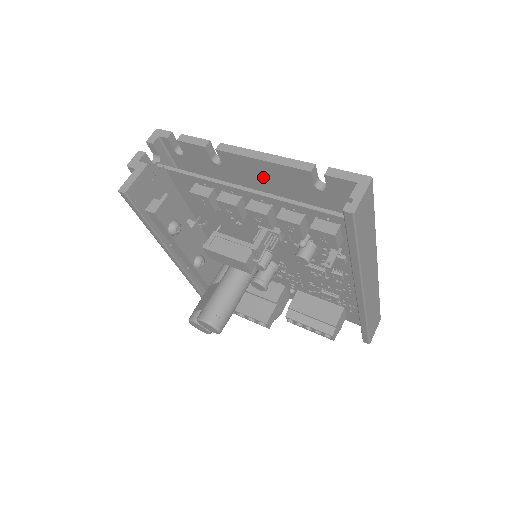
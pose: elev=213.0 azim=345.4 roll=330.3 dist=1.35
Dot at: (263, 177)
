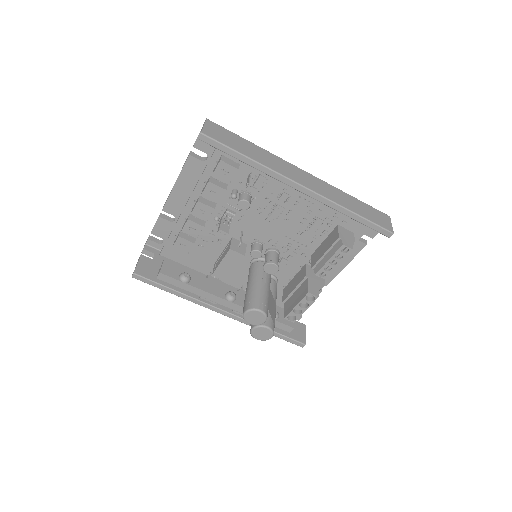
Dot at: (190, 194)
